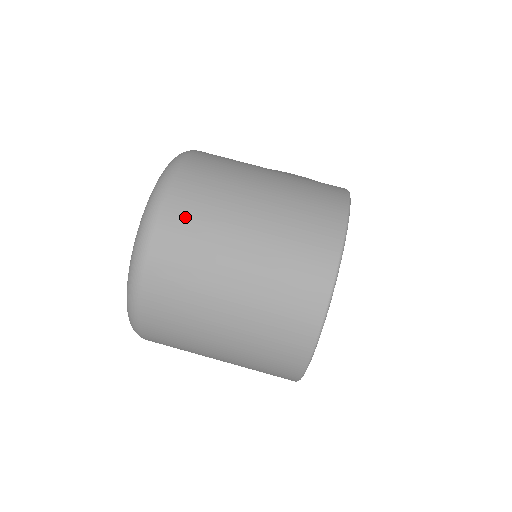
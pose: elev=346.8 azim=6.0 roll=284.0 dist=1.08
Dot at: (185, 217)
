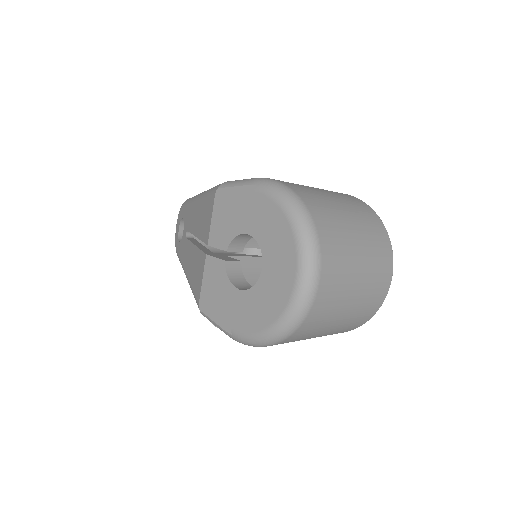
Dot at: (330, 235)
